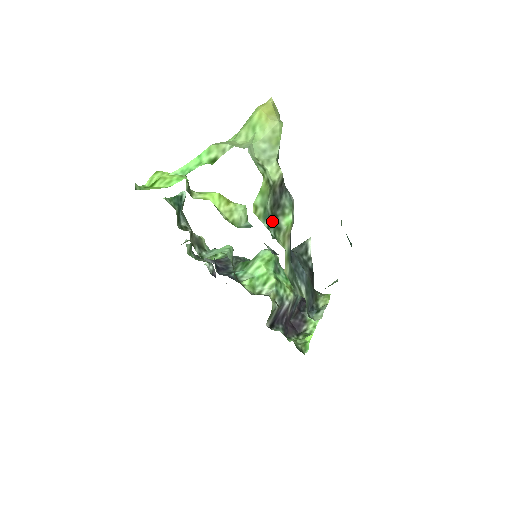
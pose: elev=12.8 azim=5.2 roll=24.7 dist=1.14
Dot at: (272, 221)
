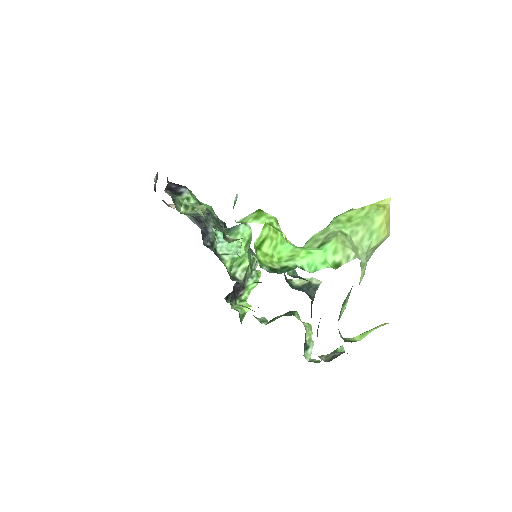
Dot at: occluded
